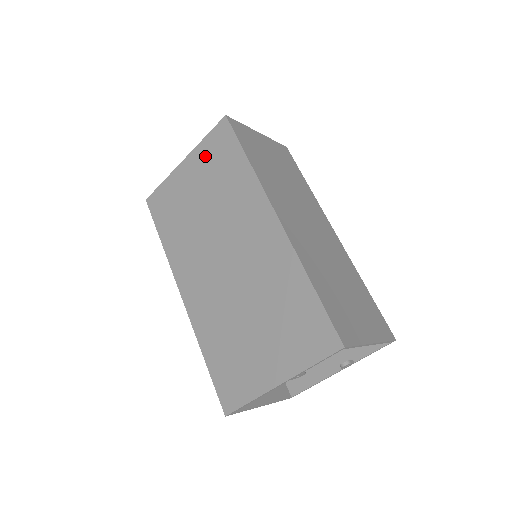
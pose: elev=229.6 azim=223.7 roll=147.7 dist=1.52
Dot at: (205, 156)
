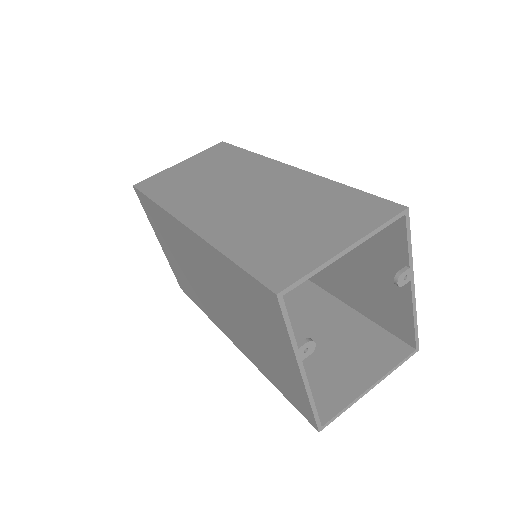
Dot at: (155, 226)
